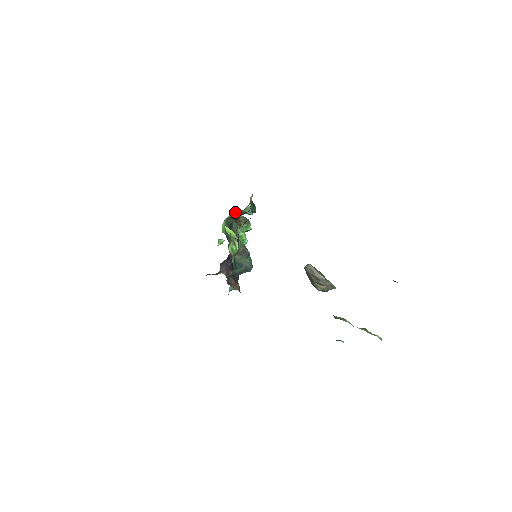
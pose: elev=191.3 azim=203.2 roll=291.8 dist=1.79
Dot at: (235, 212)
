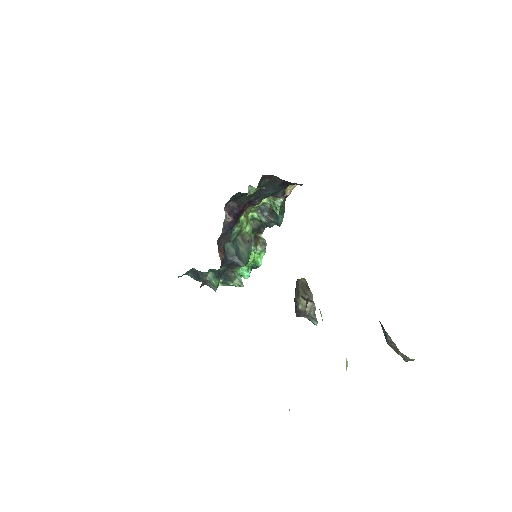
Dot at: (263, 212)
